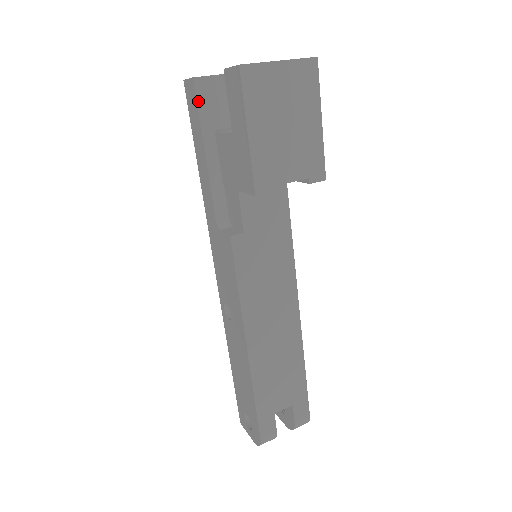
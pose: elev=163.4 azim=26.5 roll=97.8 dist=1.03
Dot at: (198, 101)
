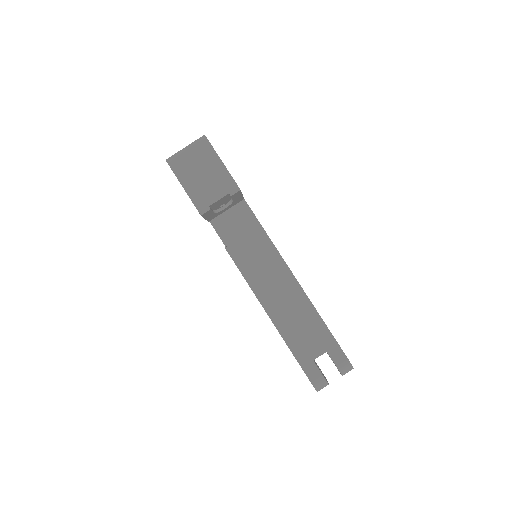
Dot at: occluded
